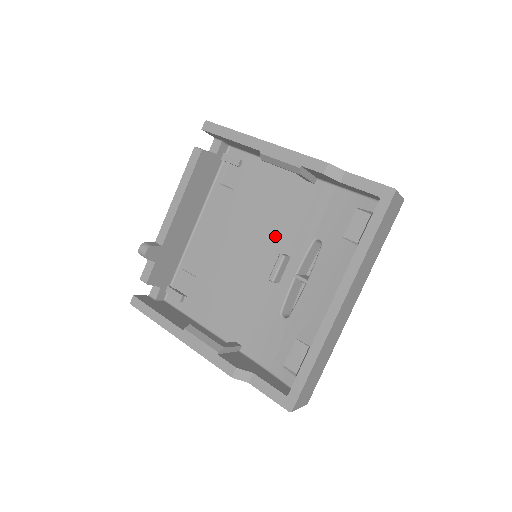
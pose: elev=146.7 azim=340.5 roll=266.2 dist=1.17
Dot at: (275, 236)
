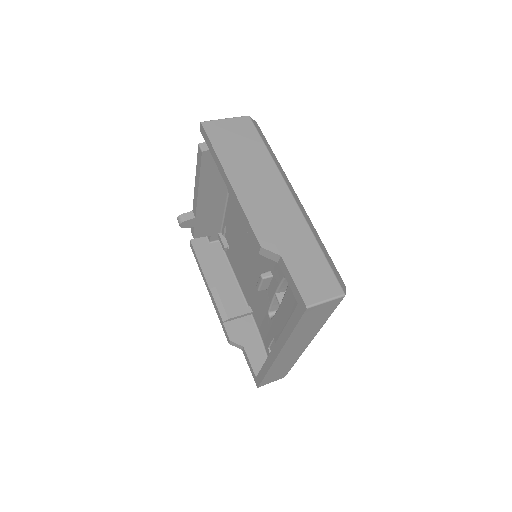
Dot at: occluded
